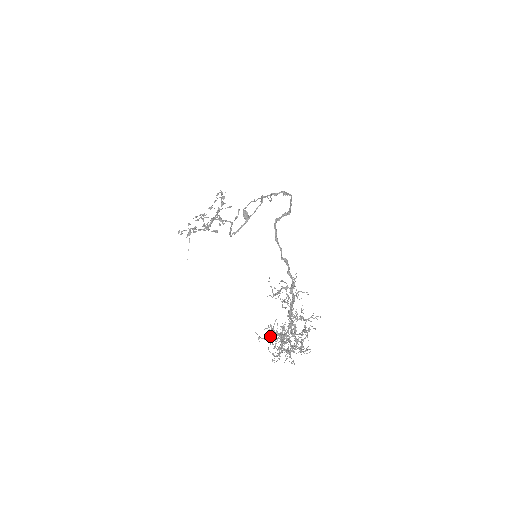
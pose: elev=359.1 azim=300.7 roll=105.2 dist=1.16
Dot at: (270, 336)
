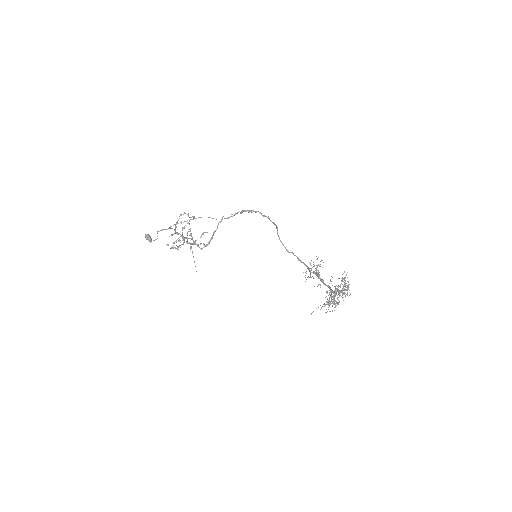
Dot at: (343, 290)
